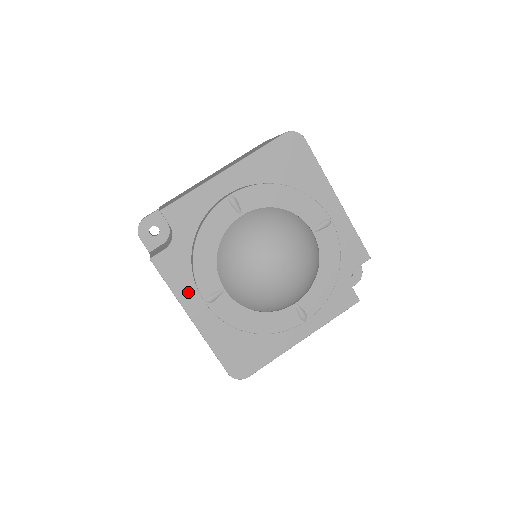
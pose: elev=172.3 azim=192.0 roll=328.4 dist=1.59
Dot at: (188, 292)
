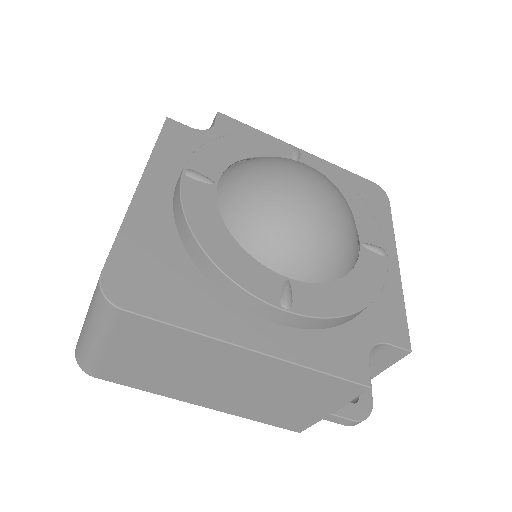
Dot at: (169, 165)
